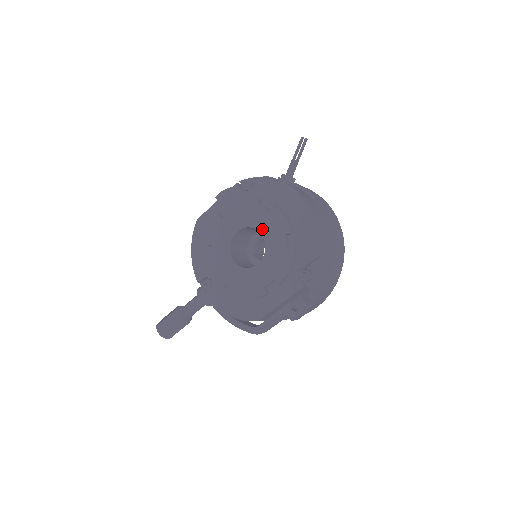
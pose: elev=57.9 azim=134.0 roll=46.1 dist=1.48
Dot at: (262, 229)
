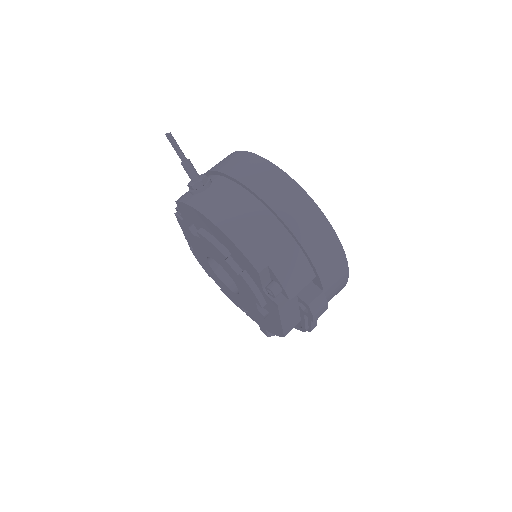
Dot at: (213, 257)
